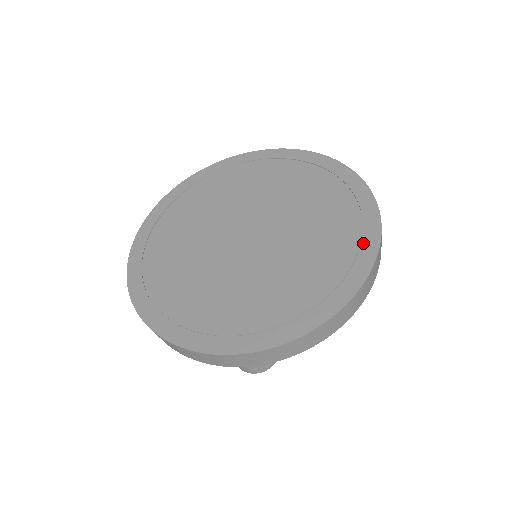
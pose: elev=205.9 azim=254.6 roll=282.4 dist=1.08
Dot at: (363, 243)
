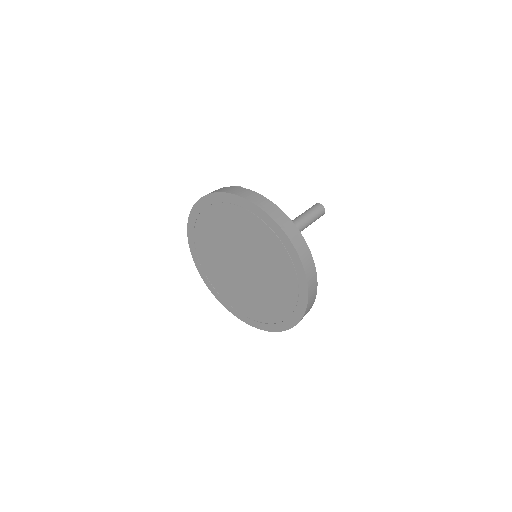
Dot at: (298, 275)
